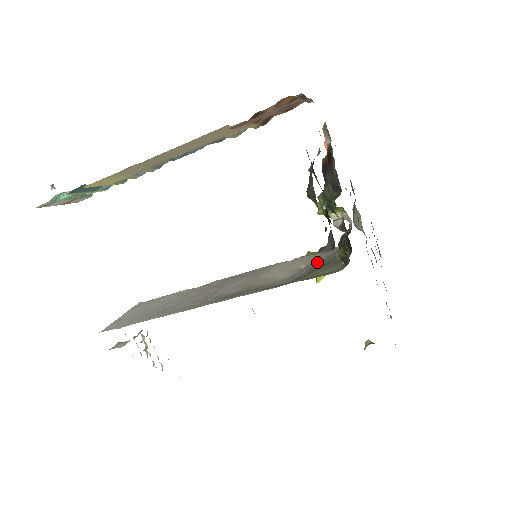
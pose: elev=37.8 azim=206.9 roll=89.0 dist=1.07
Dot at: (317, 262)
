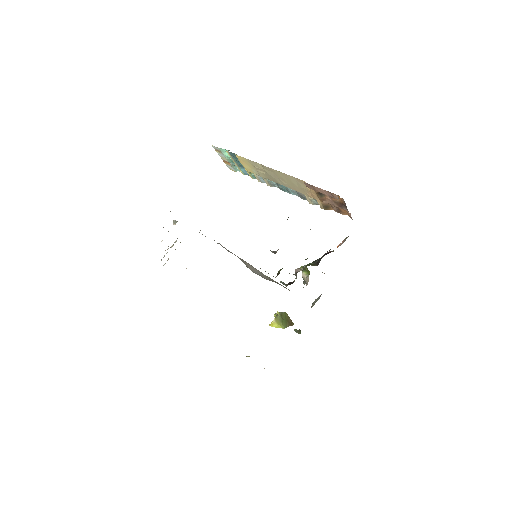
Dot at: (272, 281)
